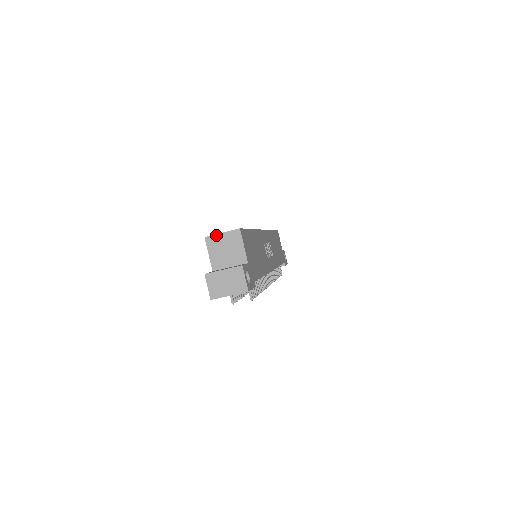
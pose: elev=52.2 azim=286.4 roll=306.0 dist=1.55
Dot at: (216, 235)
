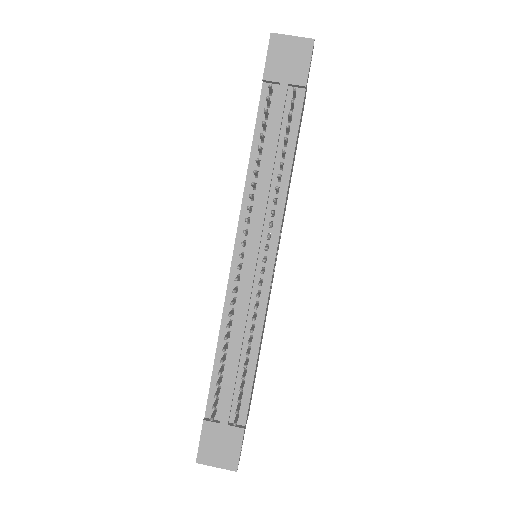
Dot at: occluded
